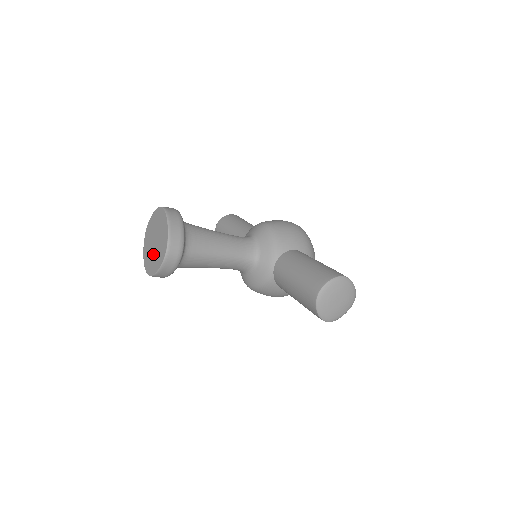
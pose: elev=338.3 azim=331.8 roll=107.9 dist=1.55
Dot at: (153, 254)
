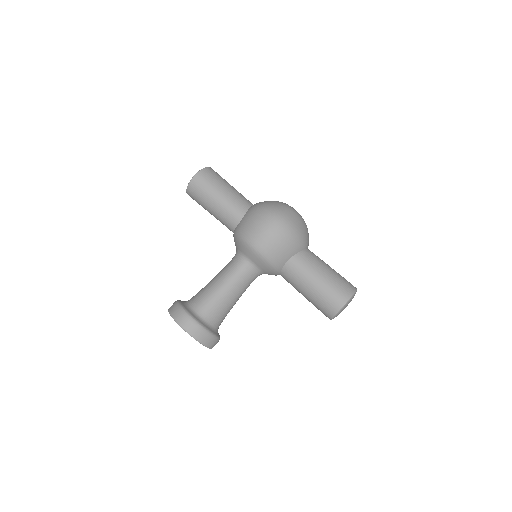
Dot at: occluded
